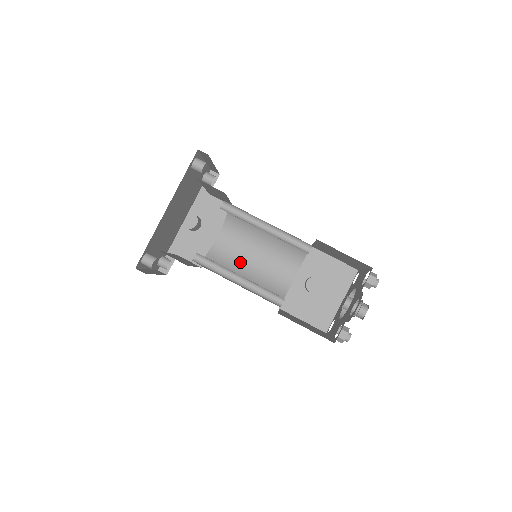
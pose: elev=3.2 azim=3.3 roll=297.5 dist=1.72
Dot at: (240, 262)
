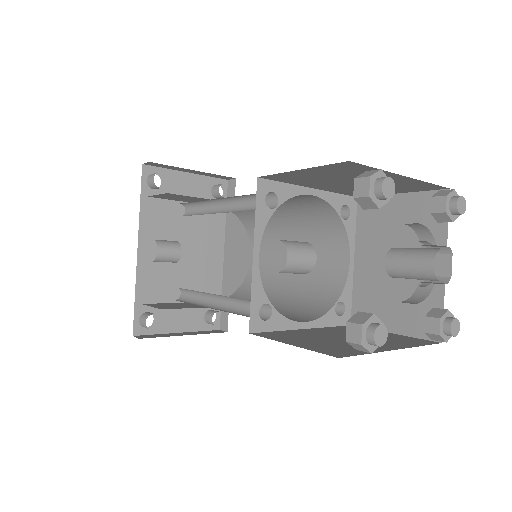
Dot at: (278, 276)
